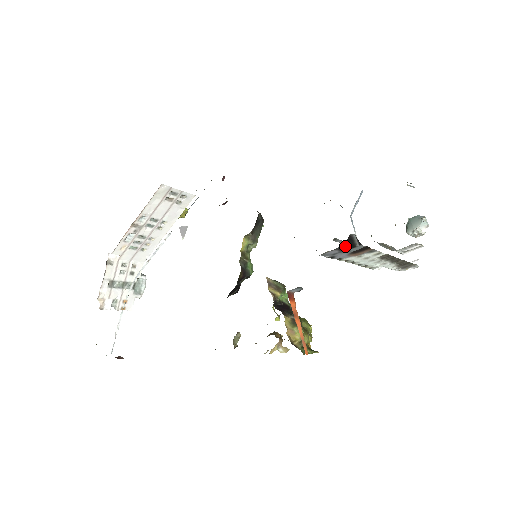
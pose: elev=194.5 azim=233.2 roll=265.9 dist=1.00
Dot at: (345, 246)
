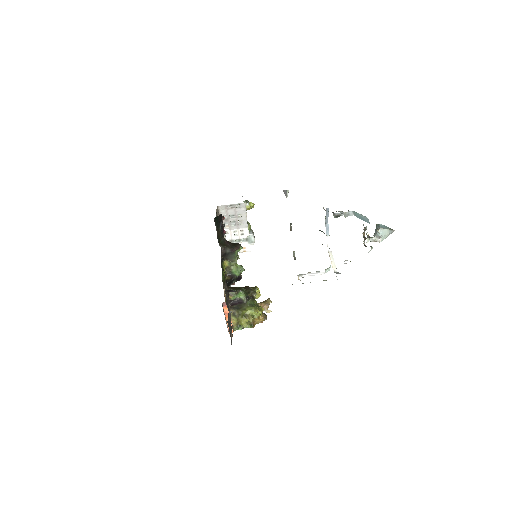
Dot at: occluded
